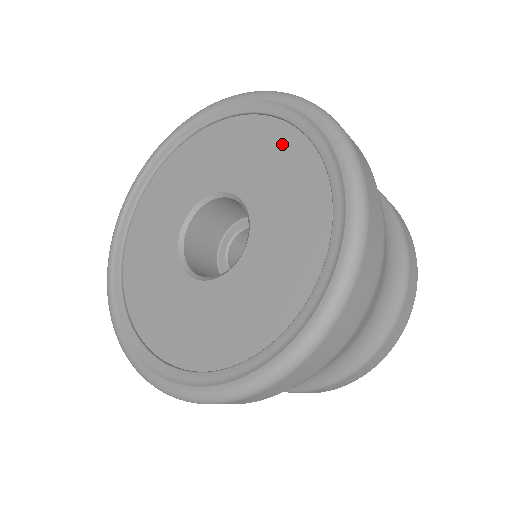
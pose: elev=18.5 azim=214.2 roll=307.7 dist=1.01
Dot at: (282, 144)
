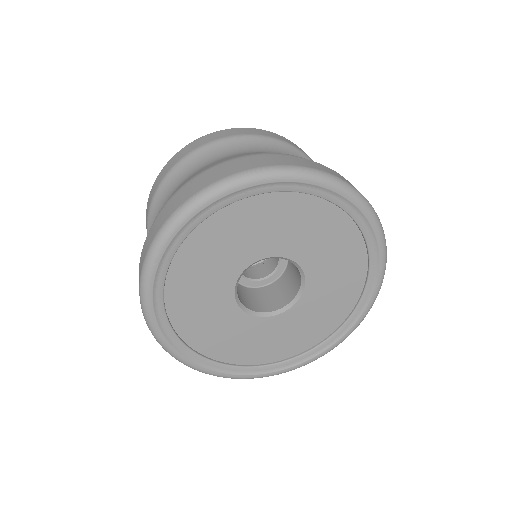
Dot at: (352, 283)
